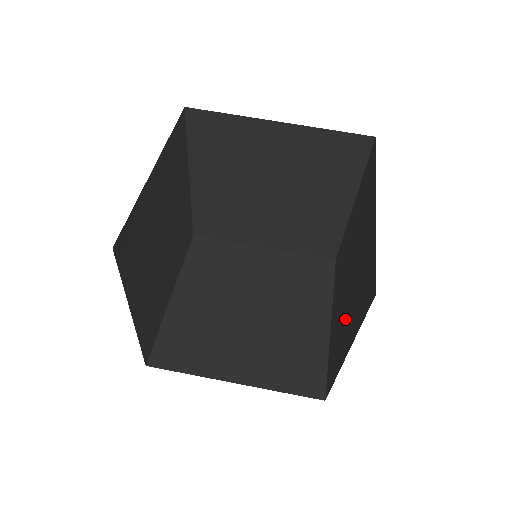
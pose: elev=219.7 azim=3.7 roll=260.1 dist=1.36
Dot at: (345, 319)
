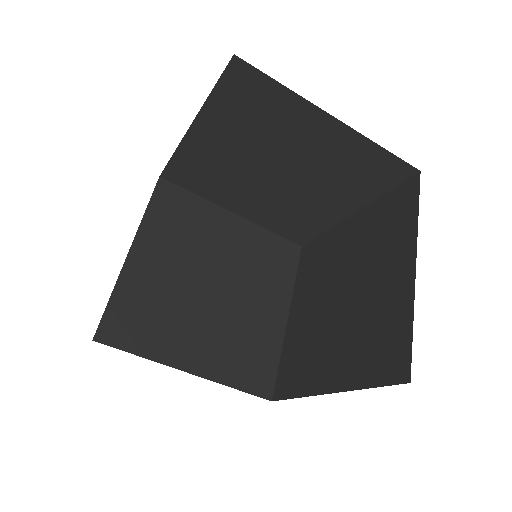
Dot at: (327, 345)
